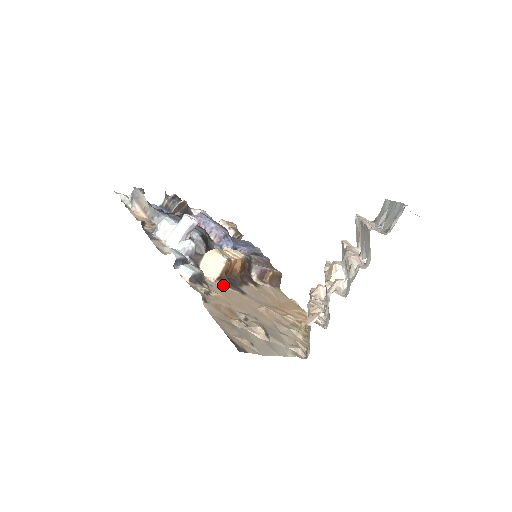
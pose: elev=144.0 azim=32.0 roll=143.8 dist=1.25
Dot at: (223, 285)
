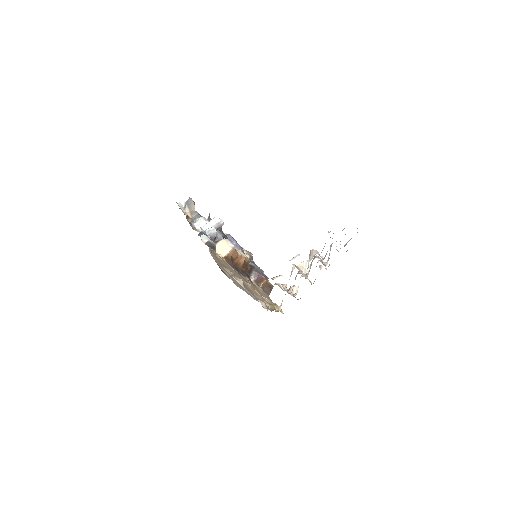
Dot at: (227, 263)
